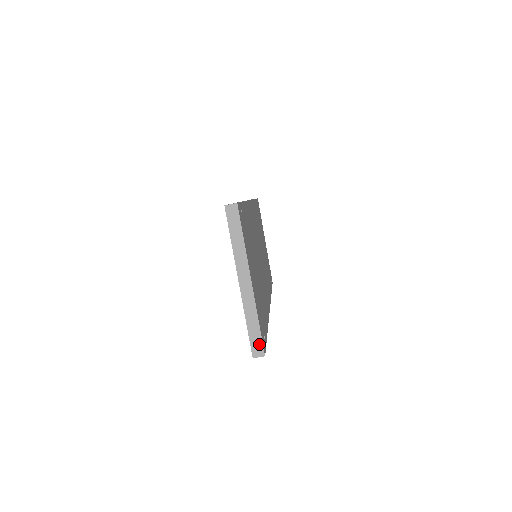
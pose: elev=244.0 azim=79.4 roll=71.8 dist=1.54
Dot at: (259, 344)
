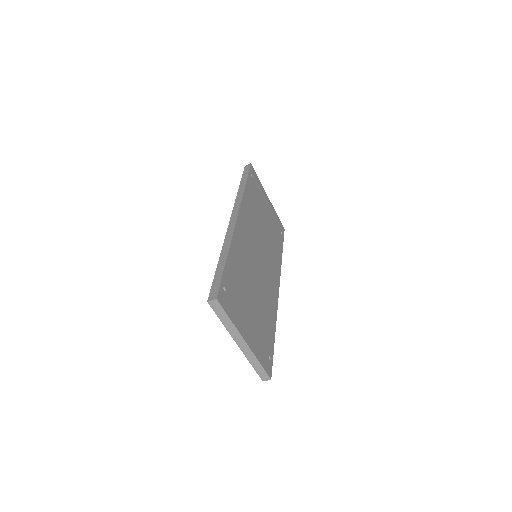
Dot at: (264, 374)
